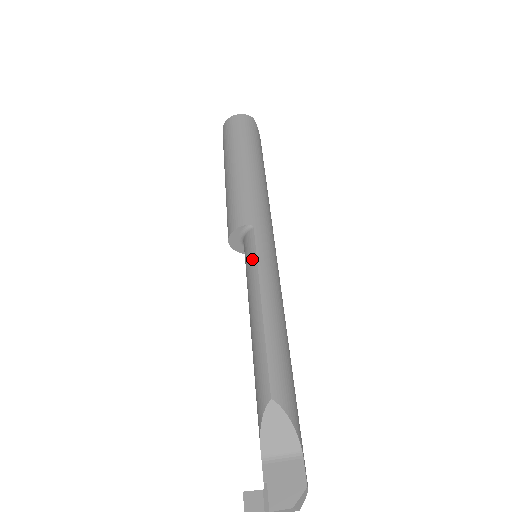
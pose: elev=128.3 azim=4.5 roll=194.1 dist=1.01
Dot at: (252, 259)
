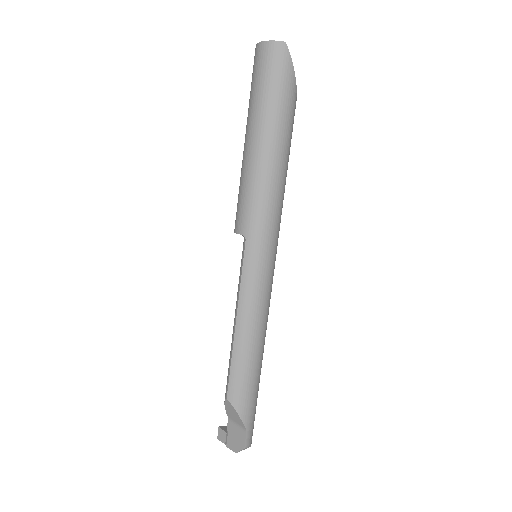
Dot at: (240, 274)
